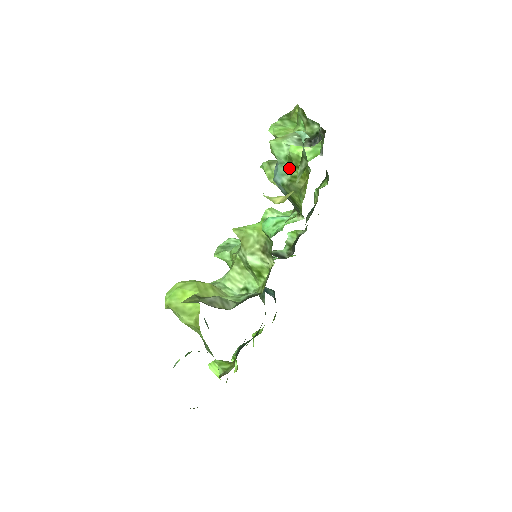
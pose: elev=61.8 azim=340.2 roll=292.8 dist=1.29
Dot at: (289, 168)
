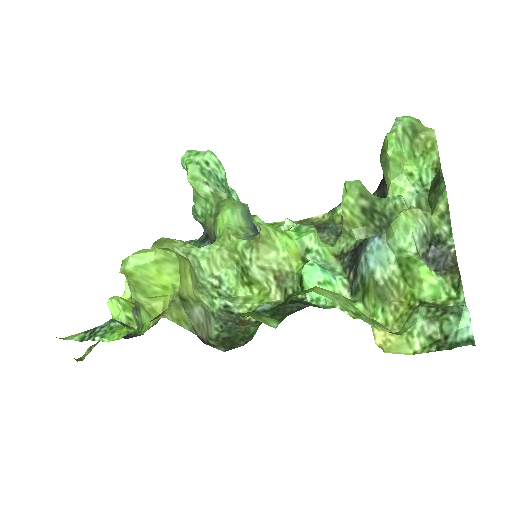
Dot at: (394, 264)
